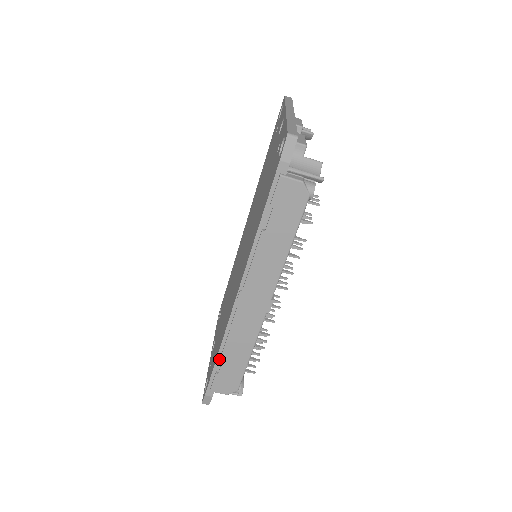
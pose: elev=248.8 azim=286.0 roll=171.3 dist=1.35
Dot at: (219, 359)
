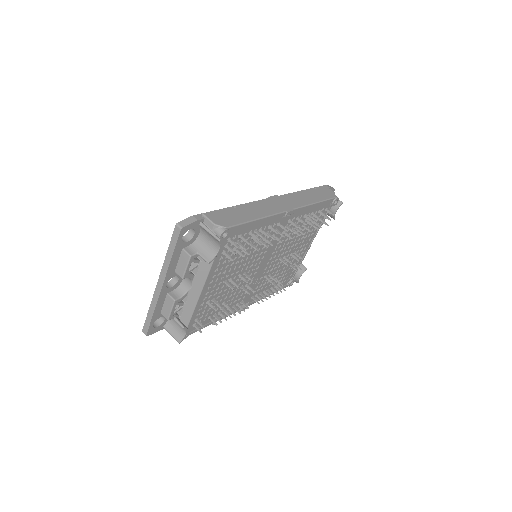
Dot at: occluded
